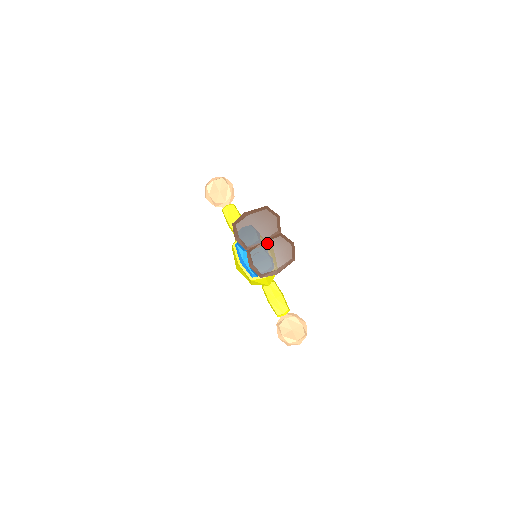
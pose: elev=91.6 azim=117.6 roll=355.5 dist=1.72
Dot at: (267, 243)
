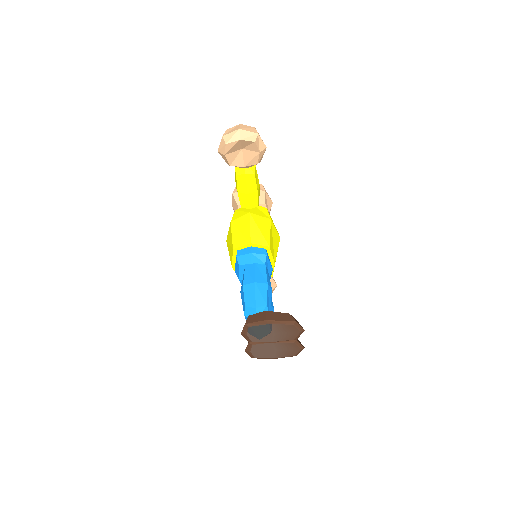
Dot at: (276, 344)
